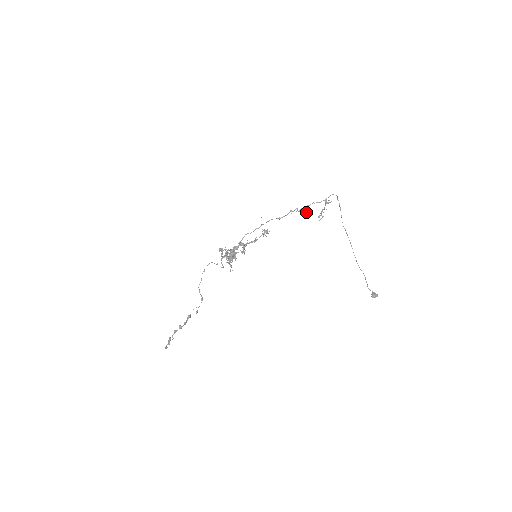
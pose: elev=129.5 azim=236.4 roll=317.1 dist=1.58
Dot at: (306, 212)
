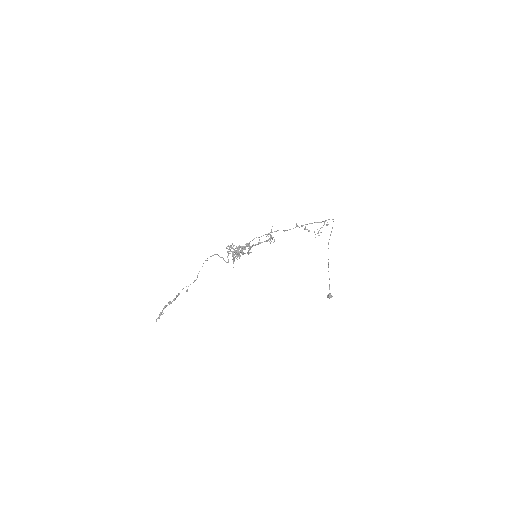
Dot at: occluded
